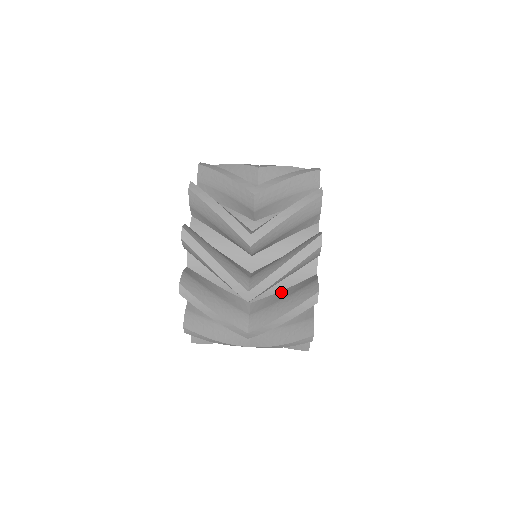
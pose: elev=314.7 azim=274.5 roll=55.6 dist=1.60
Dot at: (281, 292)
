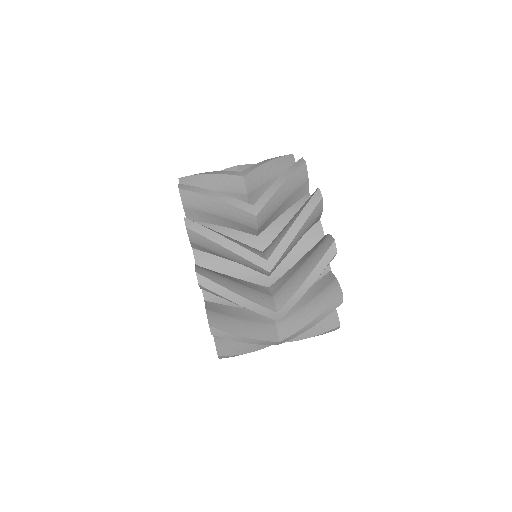
Dot at: occluded
